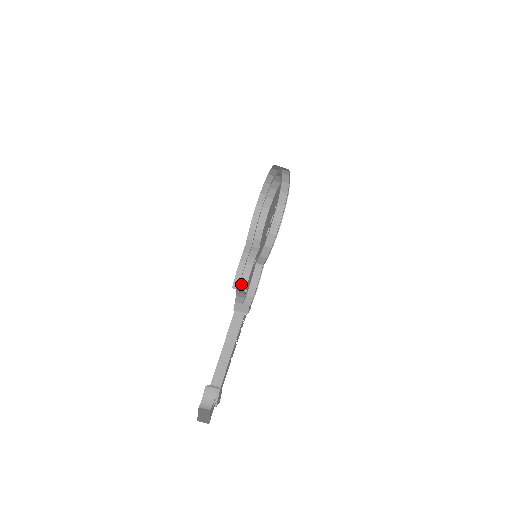
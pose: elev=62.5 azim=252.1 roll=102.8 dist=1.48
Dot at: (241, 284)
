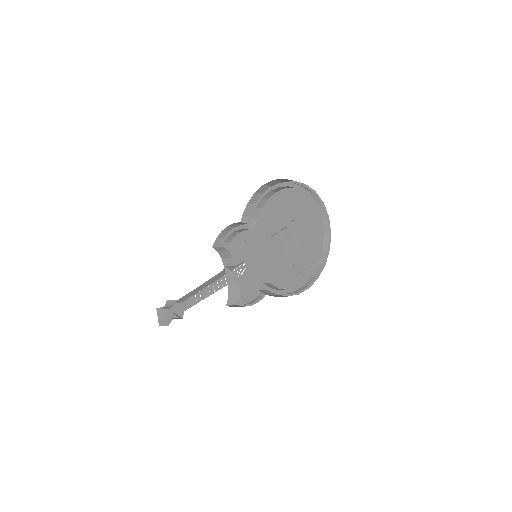
Dot at: (222, 244)
